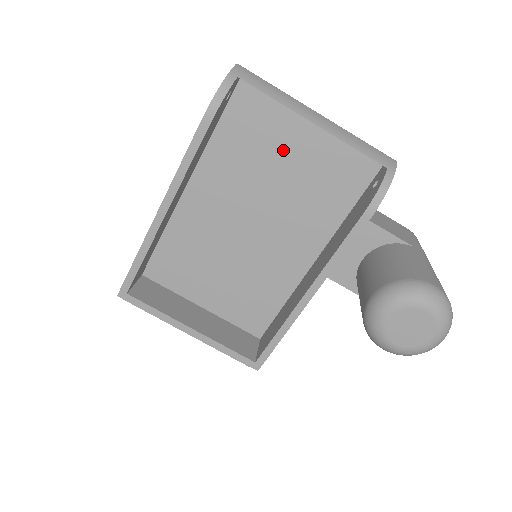
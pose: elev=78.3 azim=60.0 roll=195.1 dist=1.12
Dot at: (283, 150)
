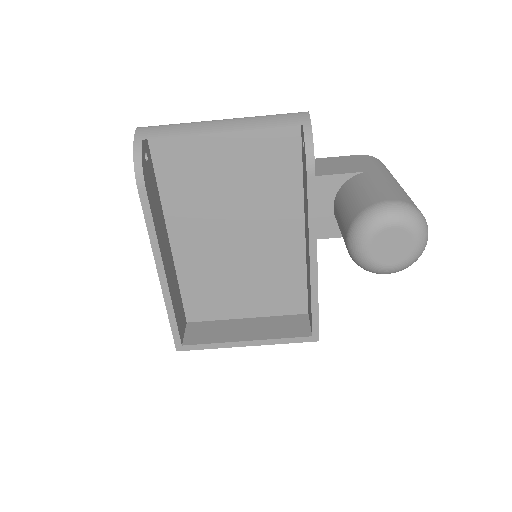
Dot at: (217, 165)
